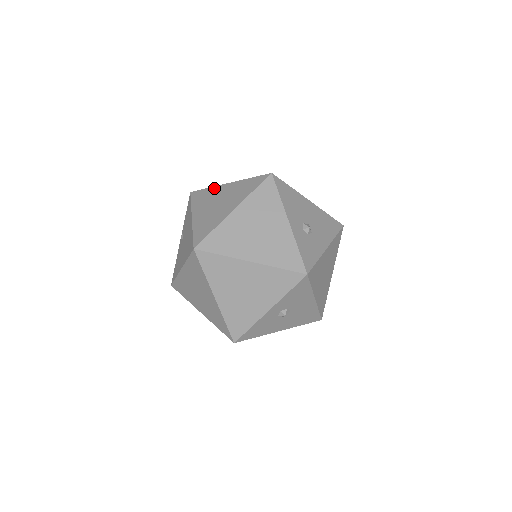
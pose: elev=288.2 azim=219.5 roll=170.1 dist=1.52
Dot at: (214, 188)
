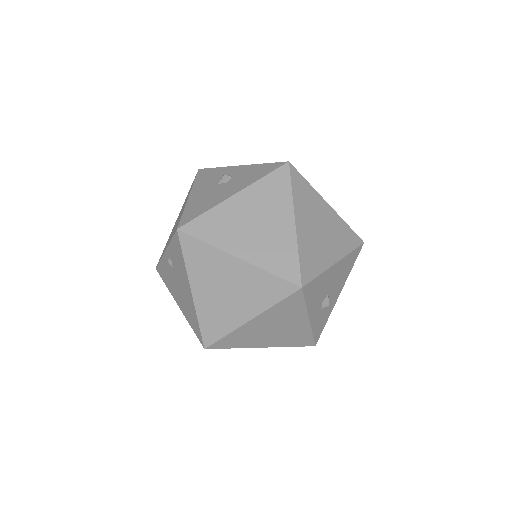
Dot at: (216, 253)
